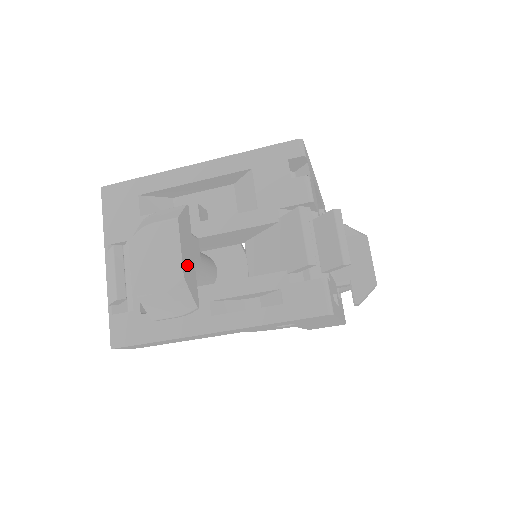
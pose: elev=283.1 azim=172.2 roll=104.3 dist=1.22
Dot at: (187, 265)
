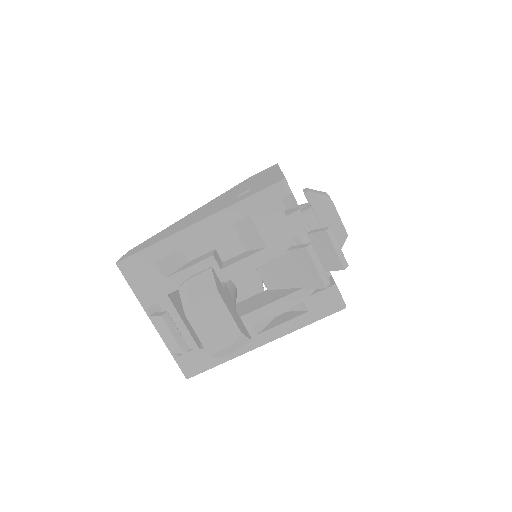
Dot at: (236, 319)
